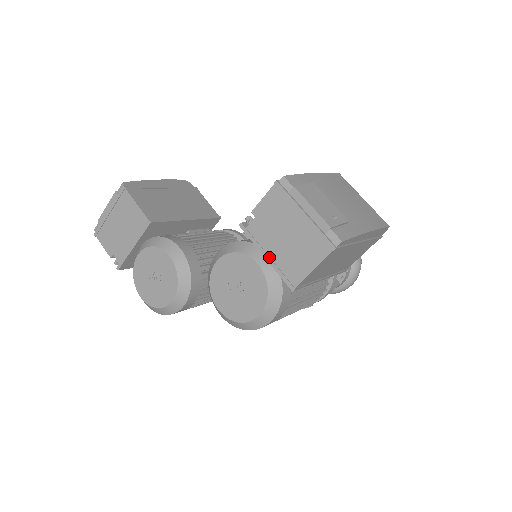
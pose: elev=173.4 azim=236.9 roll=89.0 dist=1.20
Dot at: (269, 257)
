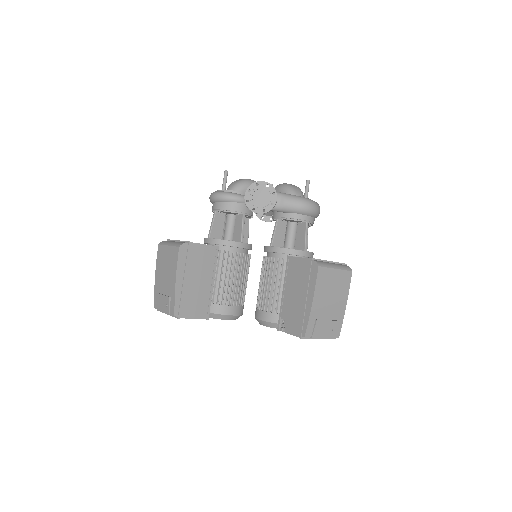
Dot at: occluded
